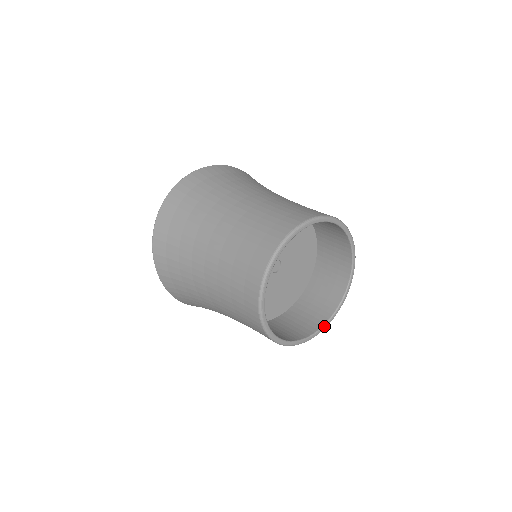
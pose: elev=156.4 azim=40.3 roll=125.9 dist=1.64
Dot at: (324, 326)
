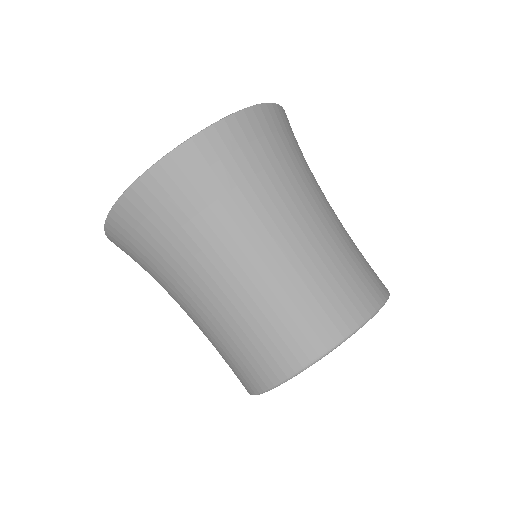
Dot at: occluded
